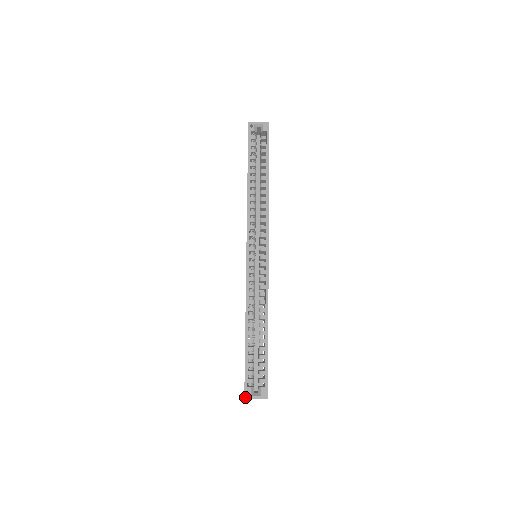
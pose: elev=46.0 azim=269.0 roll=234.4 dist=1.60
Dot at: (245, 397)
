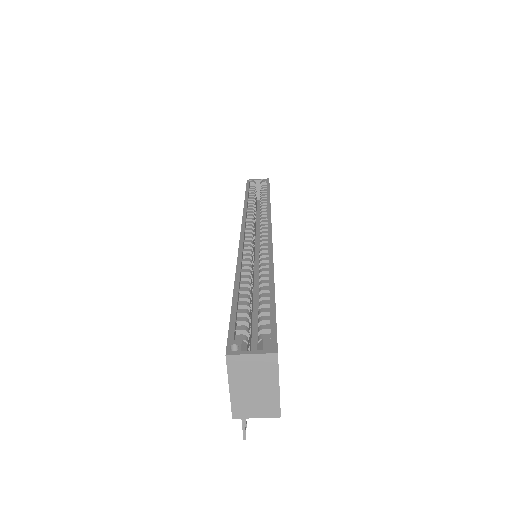
Dot at: (227, 352)
